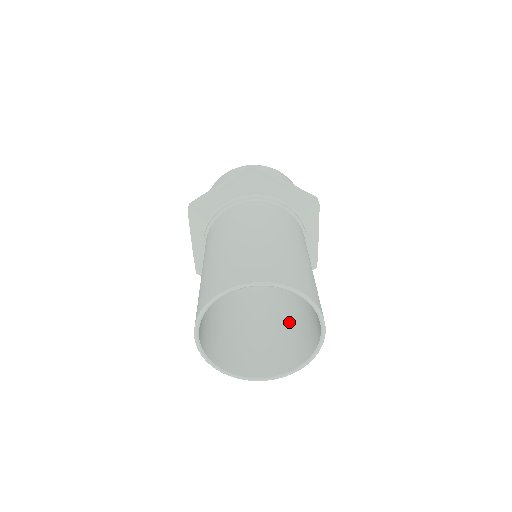
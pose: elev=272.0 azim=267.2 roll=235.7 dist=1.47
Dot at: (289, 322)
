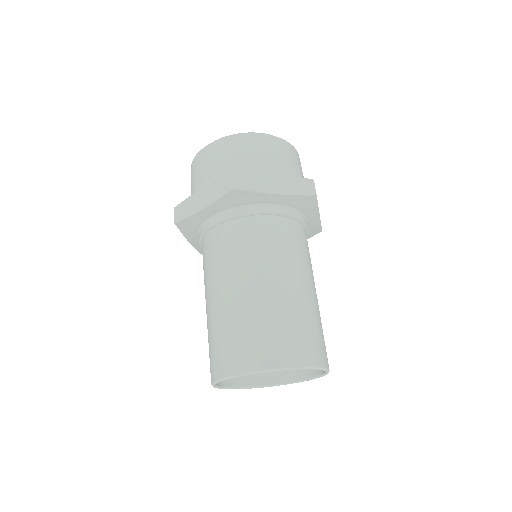
Dot at: occluded
